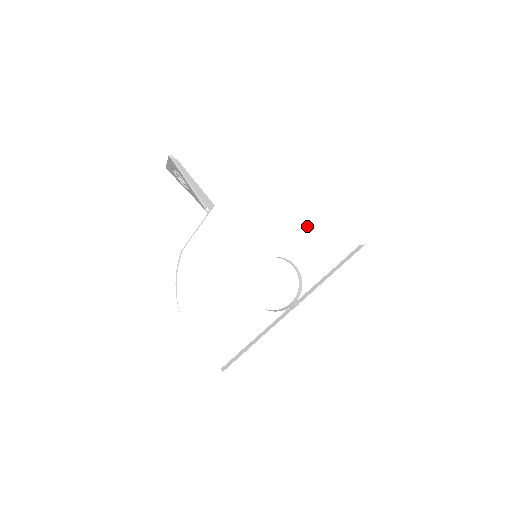
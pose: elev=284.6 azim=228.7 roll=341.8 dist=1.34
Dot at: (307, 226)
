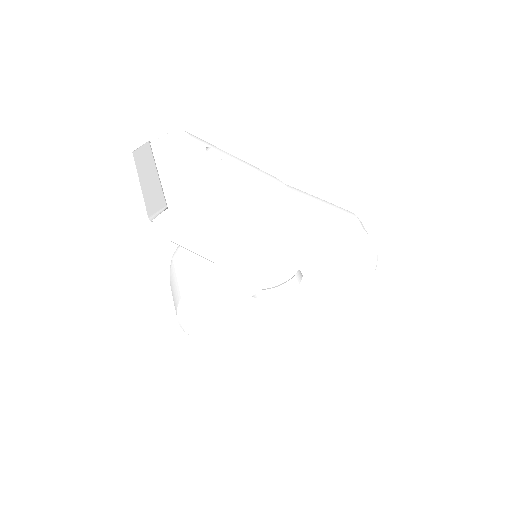
Dot at: occluded
